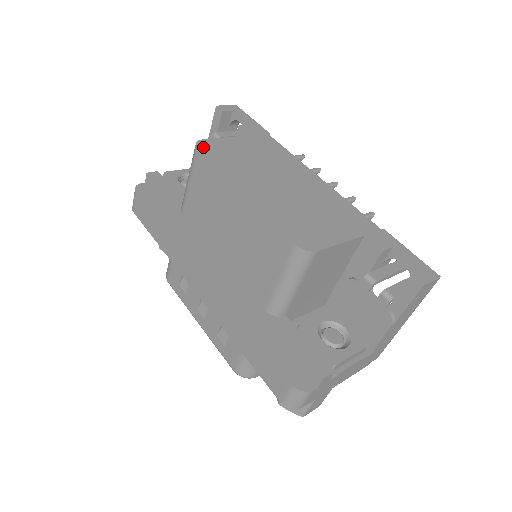
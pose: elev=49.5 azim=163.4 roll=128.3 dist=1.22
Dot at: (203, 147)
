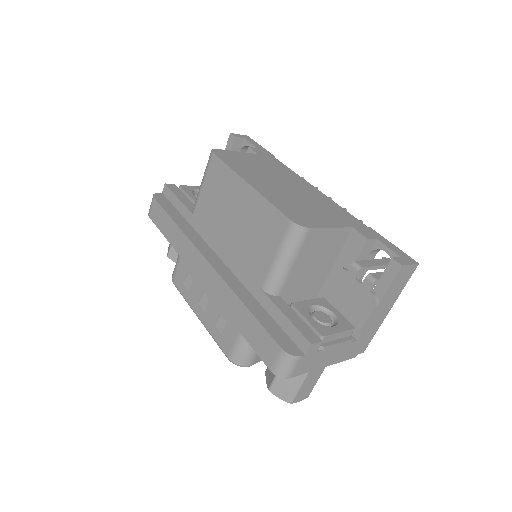
Dot at: (217, 153)
